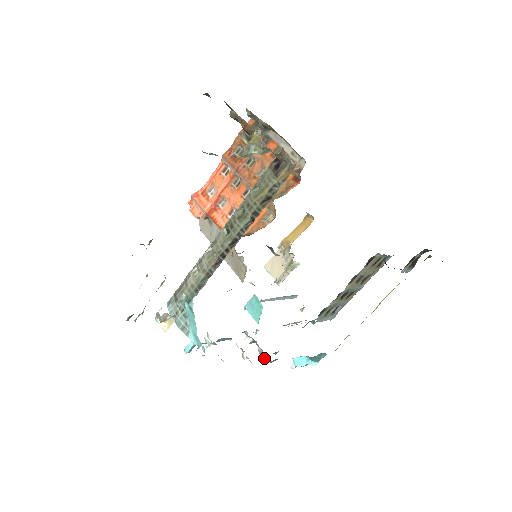
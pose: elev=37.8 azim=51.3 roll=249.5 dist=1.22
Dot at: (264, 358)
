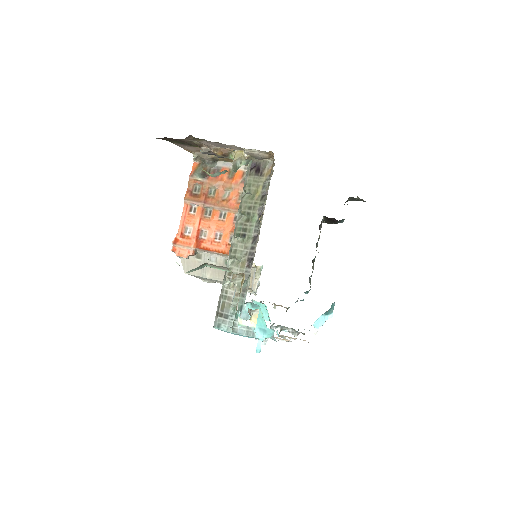
Dot at: occluded
